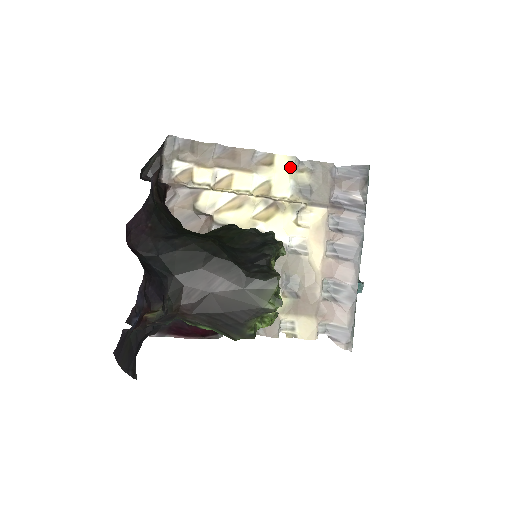
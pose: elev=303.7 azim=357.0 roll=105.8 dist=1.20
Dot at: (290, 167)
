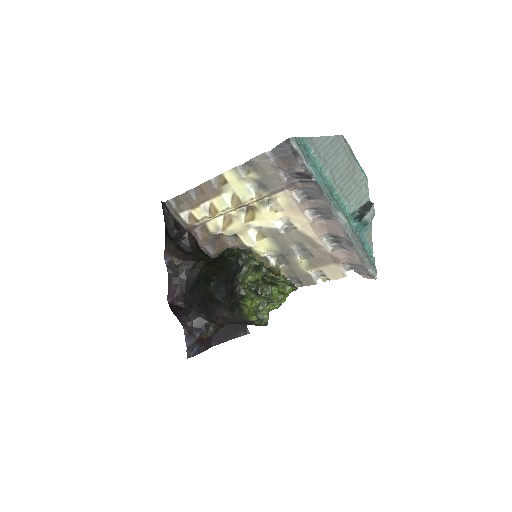
Dot at: (238, 176)
